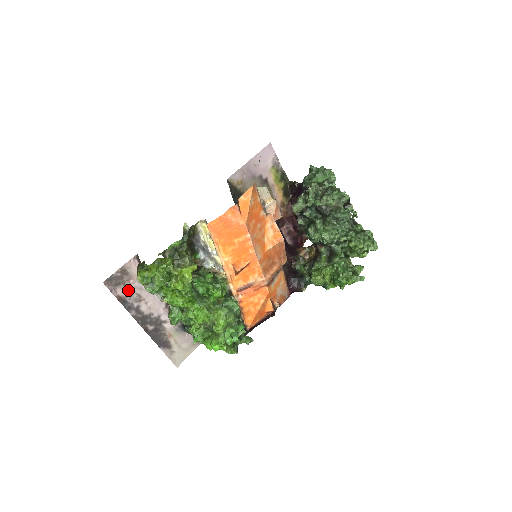
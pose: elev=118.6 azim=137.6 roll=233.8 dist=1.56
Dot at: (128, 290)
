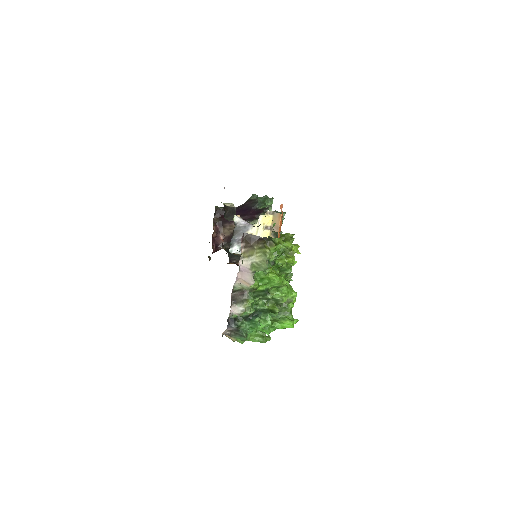
Dot at: occluded
